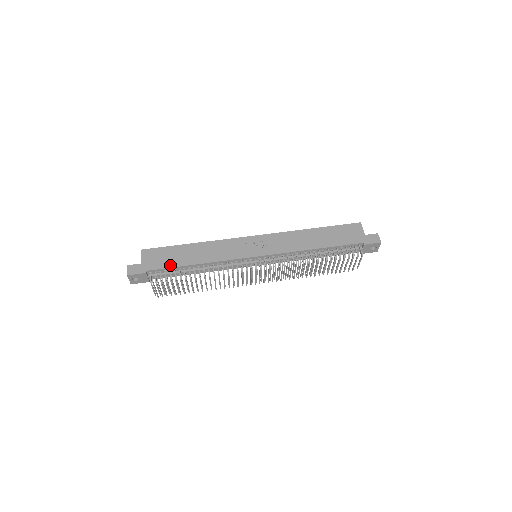
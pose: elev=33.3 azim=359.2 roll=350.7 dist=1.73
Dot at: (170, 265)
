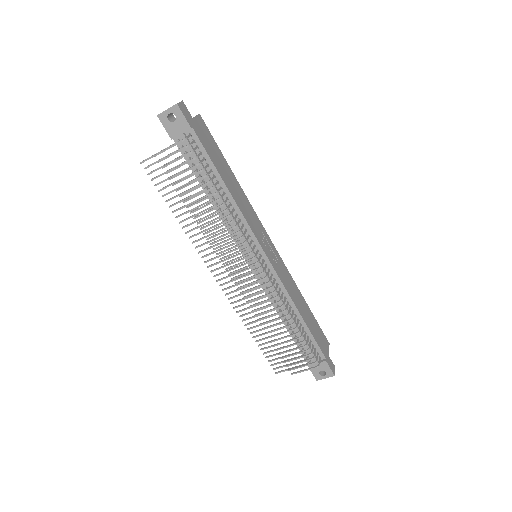
Dot at: (211, 156)
